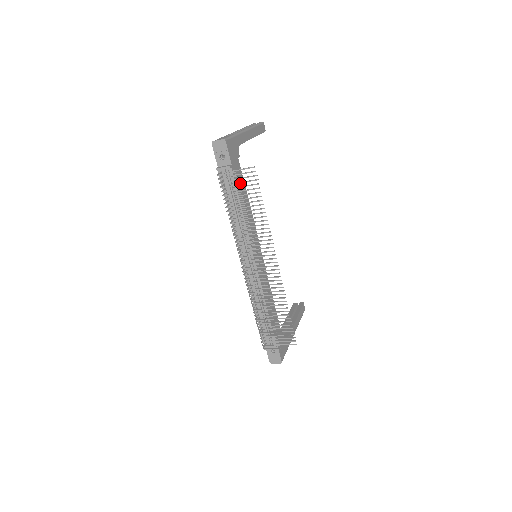
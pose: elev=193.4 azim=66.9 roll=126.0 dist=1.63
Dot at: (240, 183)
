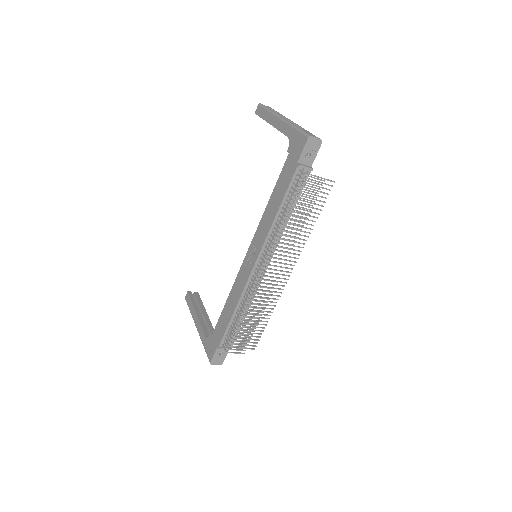
Dot at: occluded
